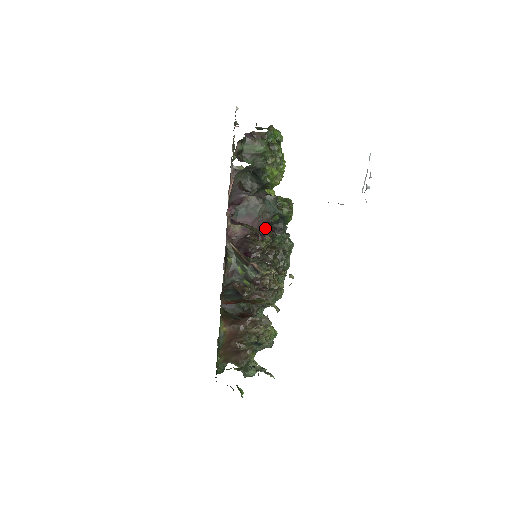
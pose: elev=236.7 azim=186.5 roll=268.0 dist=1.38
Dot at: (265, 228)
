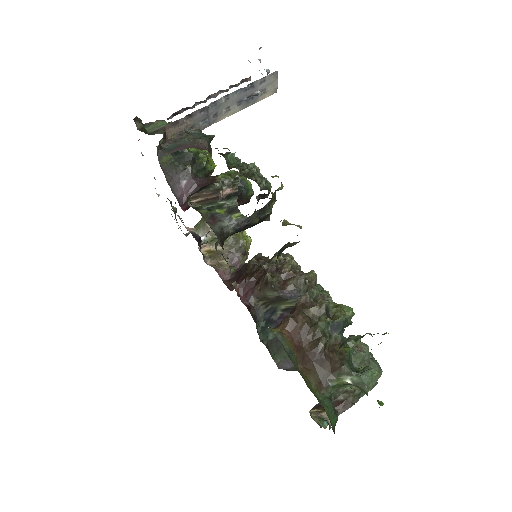
Dot at: (206, 149)
